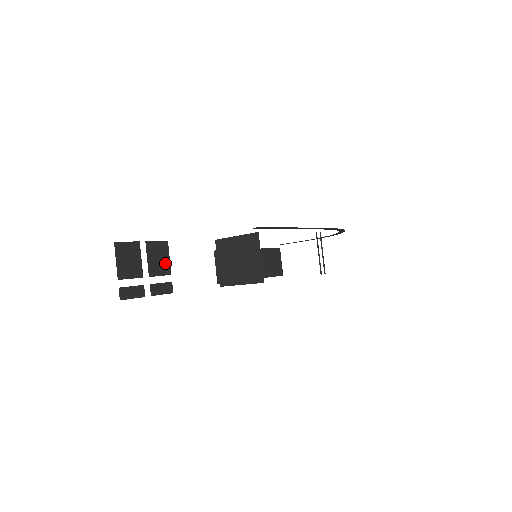
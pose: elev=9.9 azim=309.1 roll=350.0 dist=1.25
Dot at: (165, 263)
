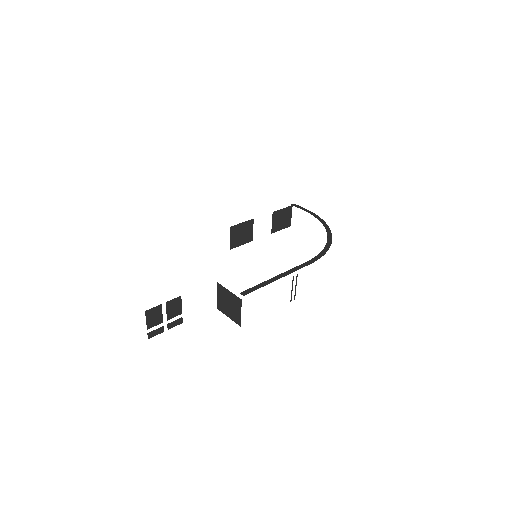
Dot at: (178, 309)
